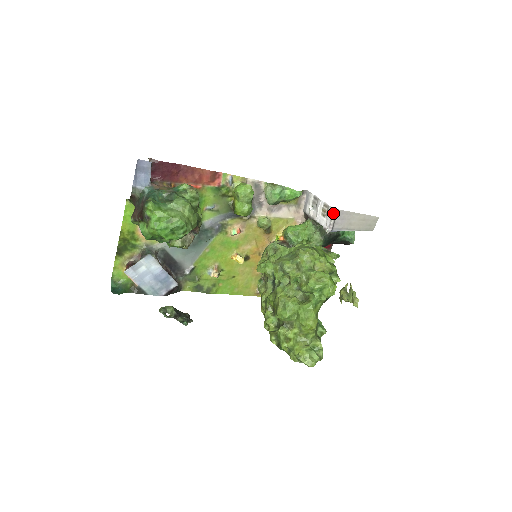
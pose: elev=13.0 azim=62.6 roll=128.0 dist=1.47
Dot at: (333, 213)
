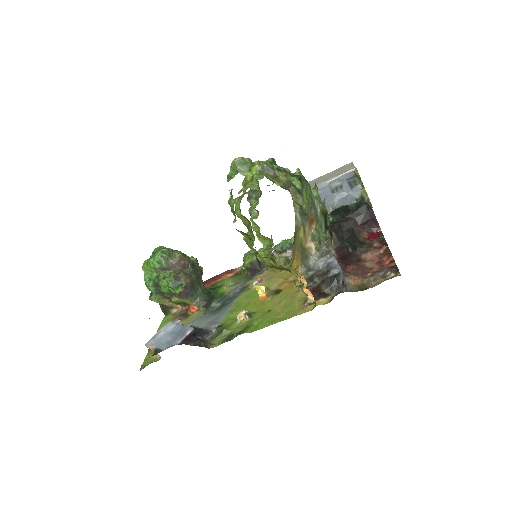
Dot at: occluded
